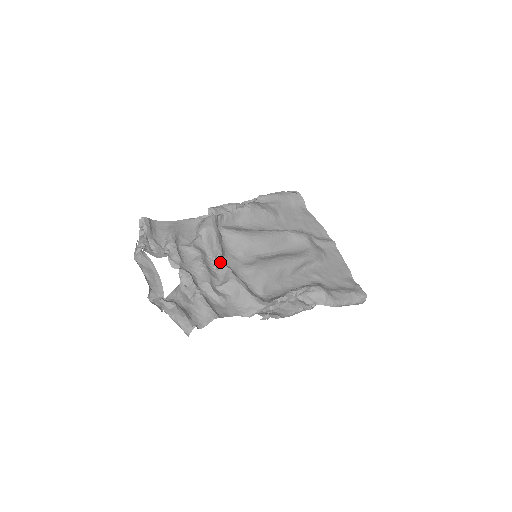
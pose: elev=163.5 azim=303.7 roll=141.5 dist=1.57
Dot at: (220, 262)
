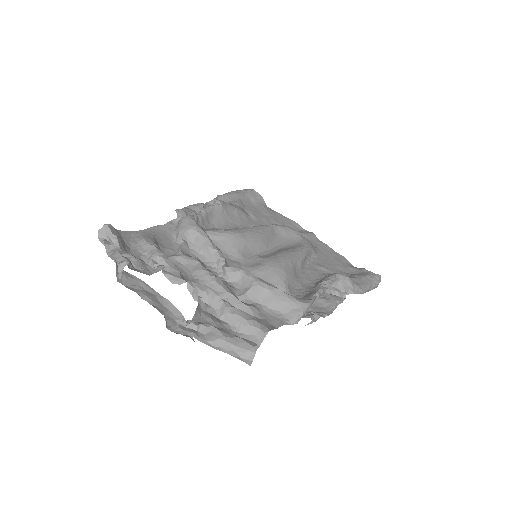
Dot at: (226, 267)
